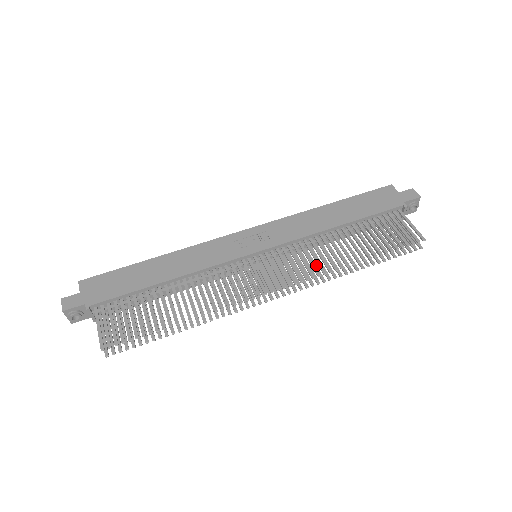
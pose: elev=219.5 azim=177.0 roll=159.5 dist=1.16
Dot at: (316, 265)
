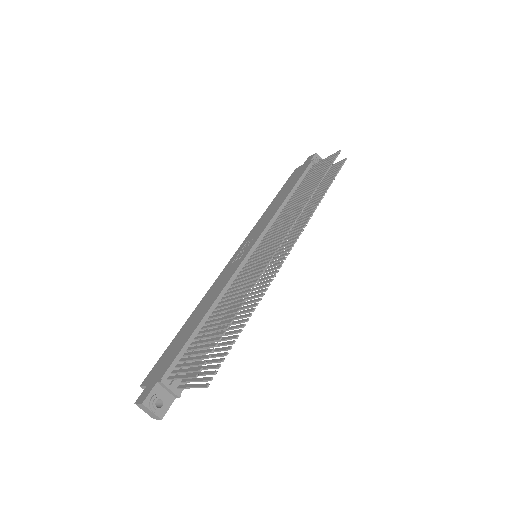
Dot at: (298, 220)
